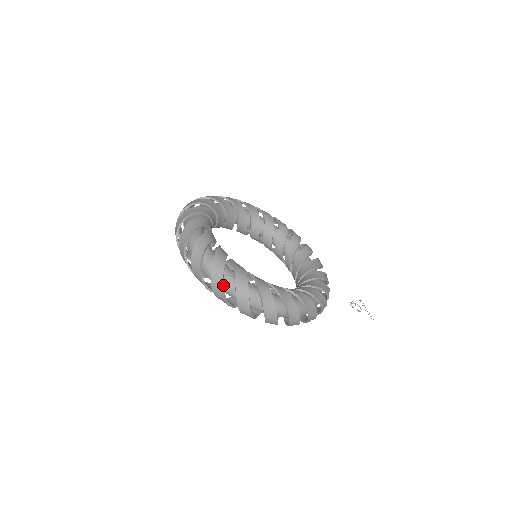
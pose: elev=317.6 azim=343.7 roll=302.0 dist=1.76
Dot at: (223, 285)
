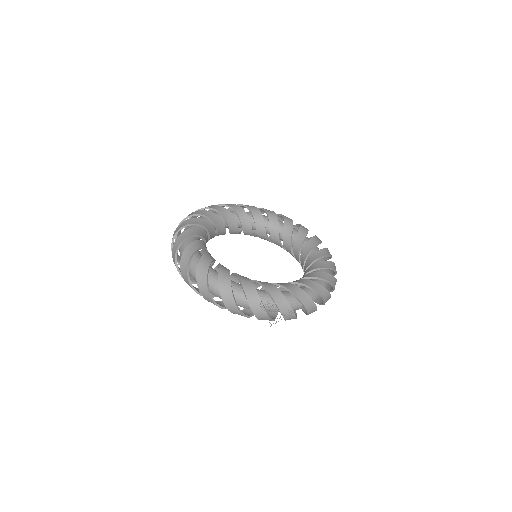
Dot at: occluded
